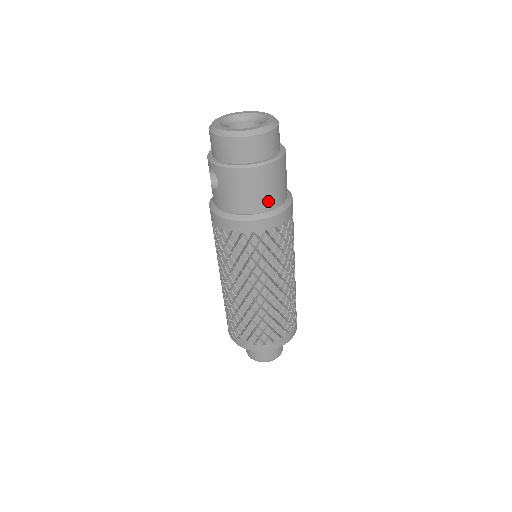
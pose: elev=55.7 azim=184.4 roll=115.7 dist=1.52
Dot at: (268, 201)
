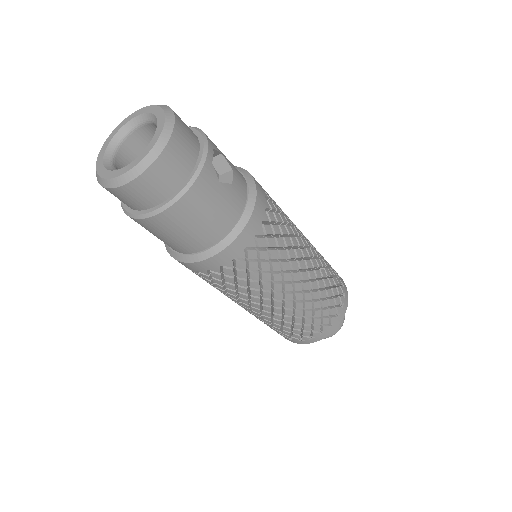
Dot at: (194, 243)
